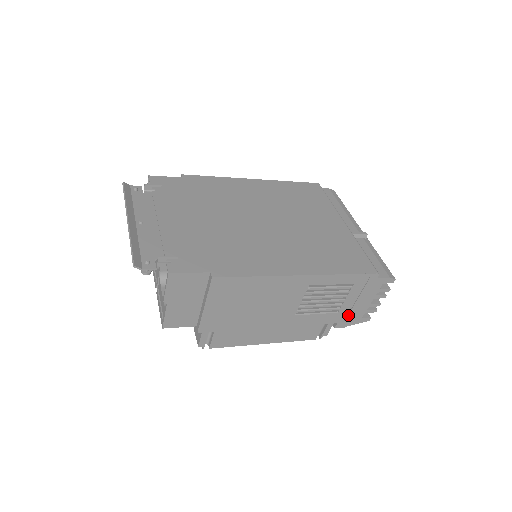
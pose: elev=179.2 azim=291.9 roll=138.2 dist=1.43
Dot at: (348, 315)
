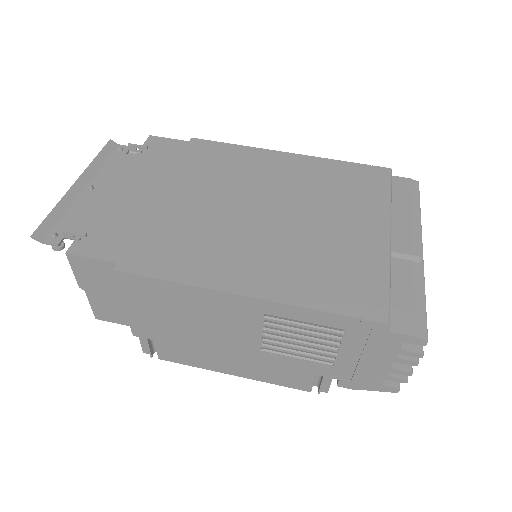
Dot at: (354, 374)
